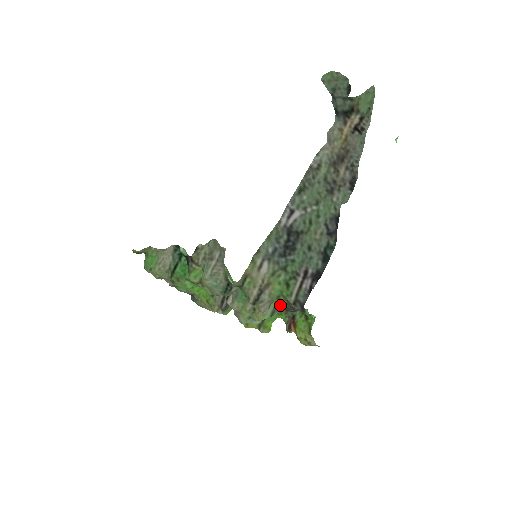
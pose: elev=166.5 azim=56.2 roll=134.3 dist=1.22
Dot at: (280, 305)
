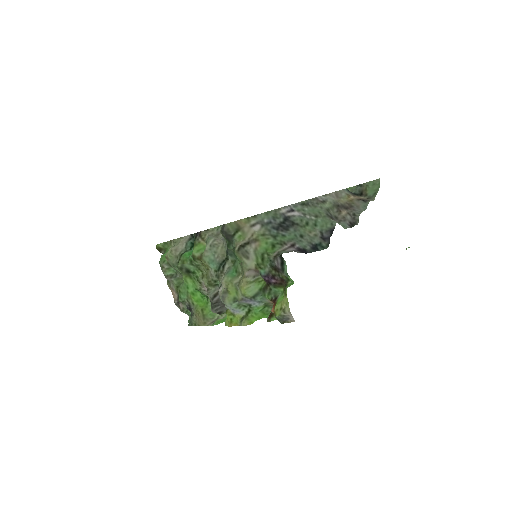
Dot at: (264, 272)
